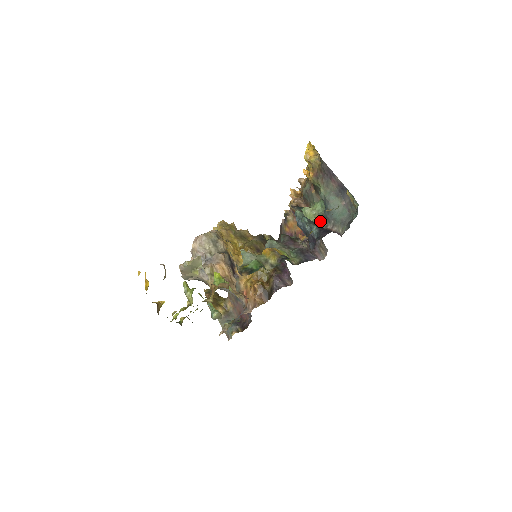
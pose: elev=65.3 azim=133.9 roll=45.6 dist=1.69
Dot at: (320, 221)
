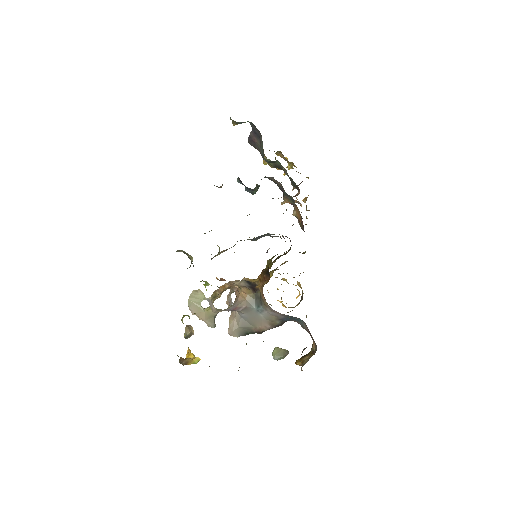
Dot at: occluded
